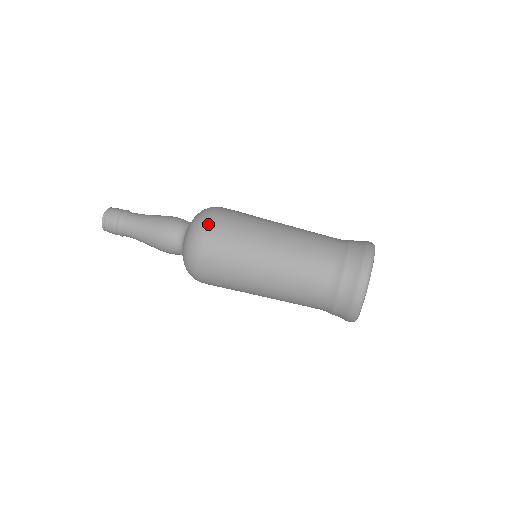
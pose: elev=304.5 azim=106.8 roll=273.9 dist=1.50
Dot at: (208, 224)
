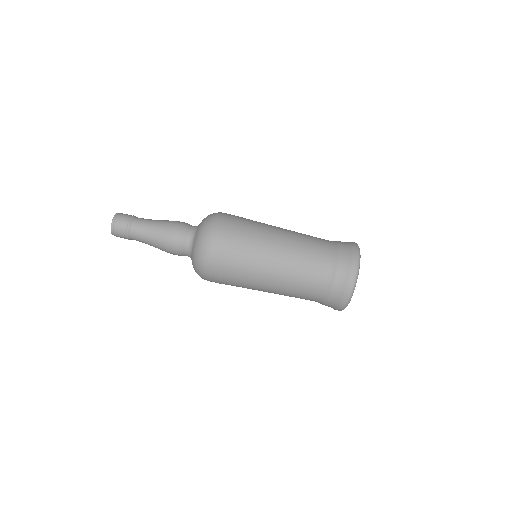
Dot at: (215, 240)
